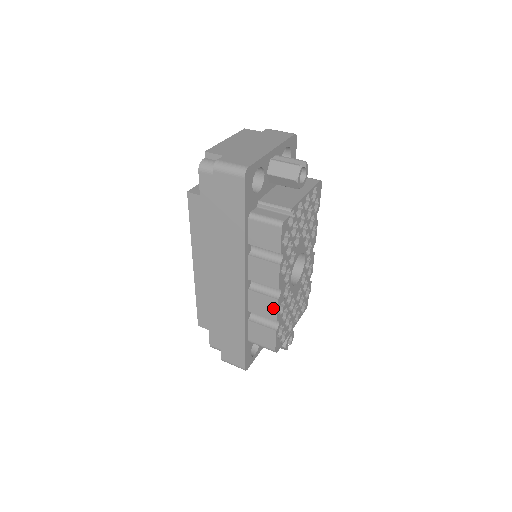
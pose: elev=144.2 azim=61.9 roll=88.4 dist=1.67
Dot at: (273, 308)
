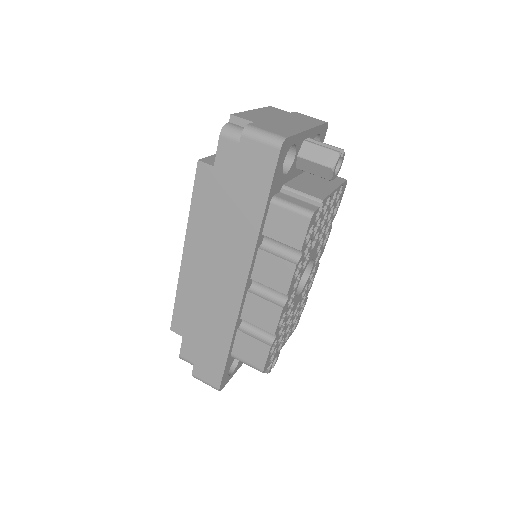
Dot at: (274, 318)
